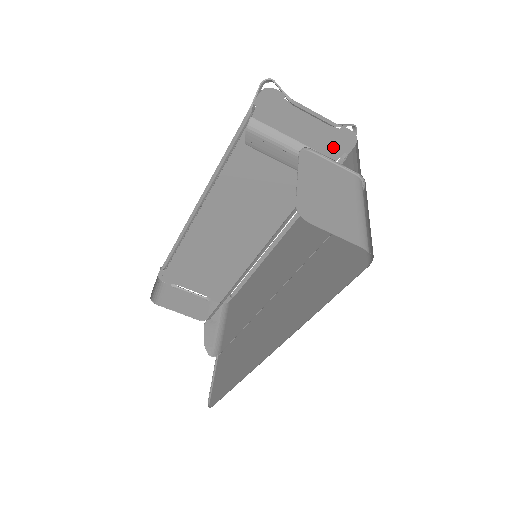
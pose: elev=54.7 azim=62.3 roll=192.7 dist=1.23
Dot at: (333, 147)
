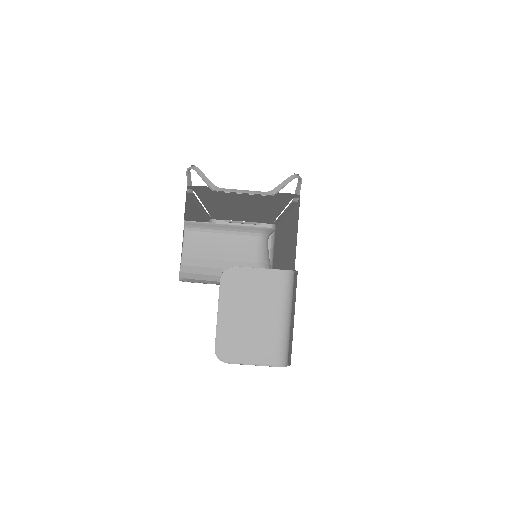
Dot at: (281, 196)
